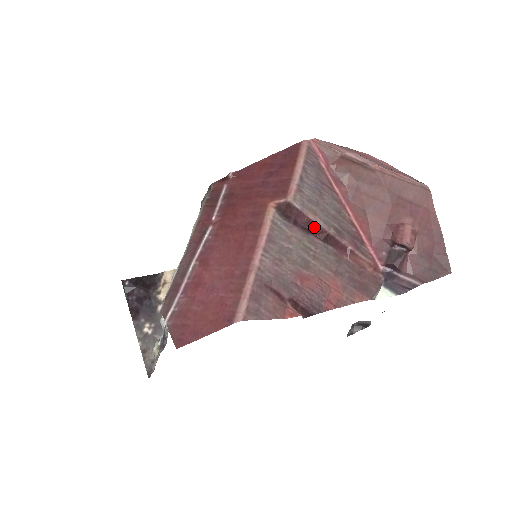
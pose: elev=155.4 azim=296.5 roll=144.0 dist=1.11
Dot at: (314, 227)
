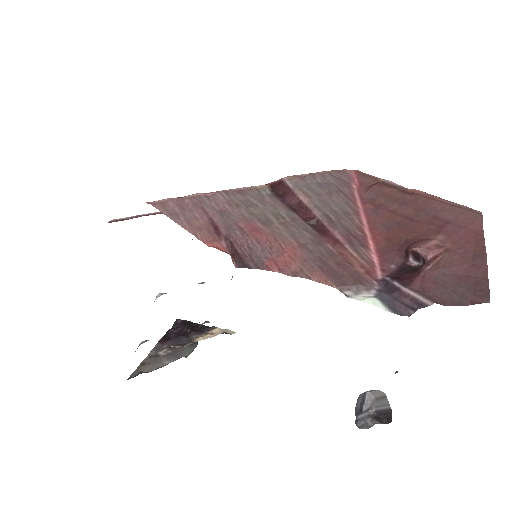
Dot at: (303, 209)
